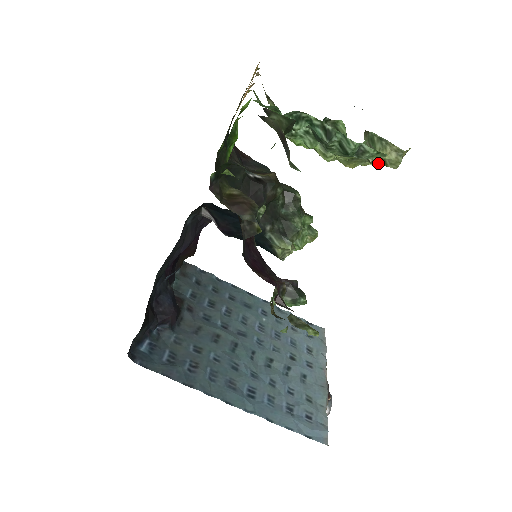
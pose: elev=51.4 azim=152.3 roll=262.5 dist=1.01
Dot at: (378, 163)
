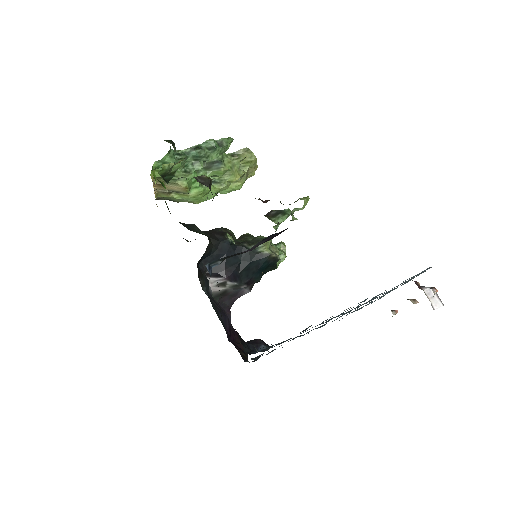
Dot at: (248, 167)
